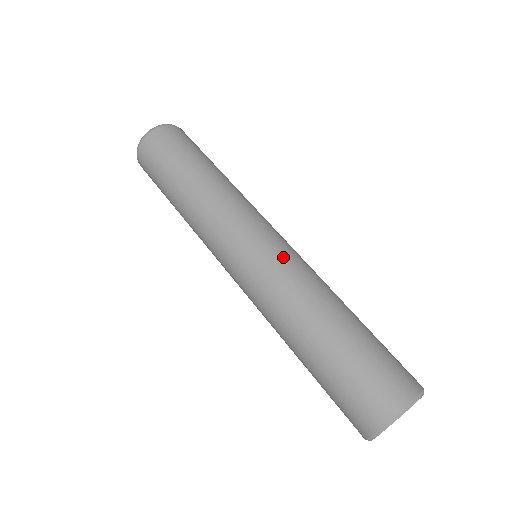
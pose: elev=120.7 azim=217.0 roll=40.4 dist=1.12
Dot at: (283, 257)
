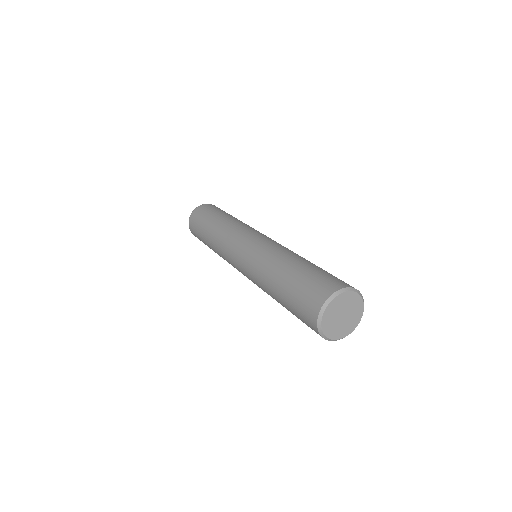
Dot at: occluded
